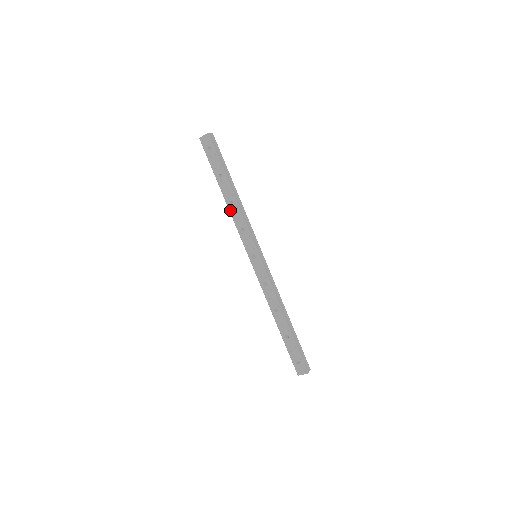
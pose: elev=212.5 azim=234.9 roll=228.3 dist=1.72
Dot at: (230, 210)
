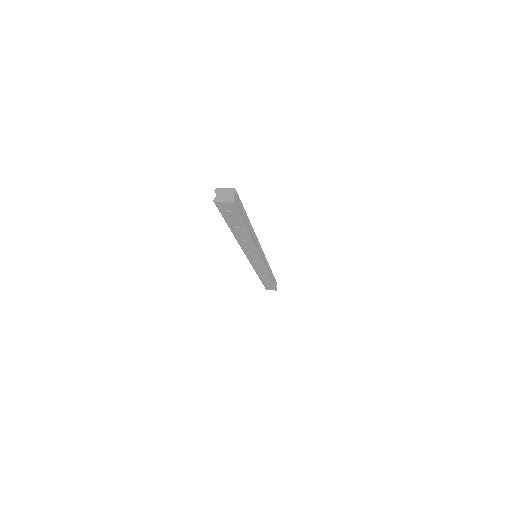
Dot at: (239, 243)
